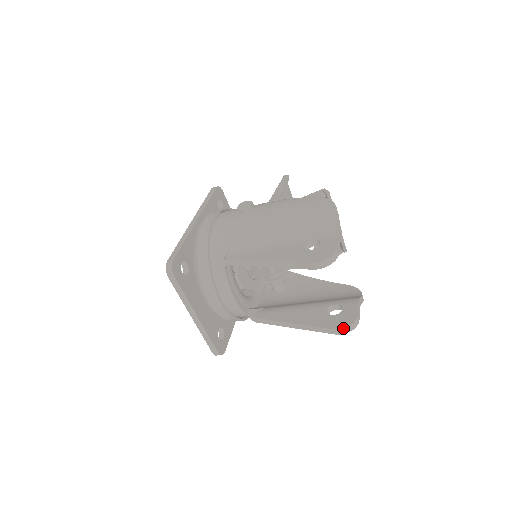
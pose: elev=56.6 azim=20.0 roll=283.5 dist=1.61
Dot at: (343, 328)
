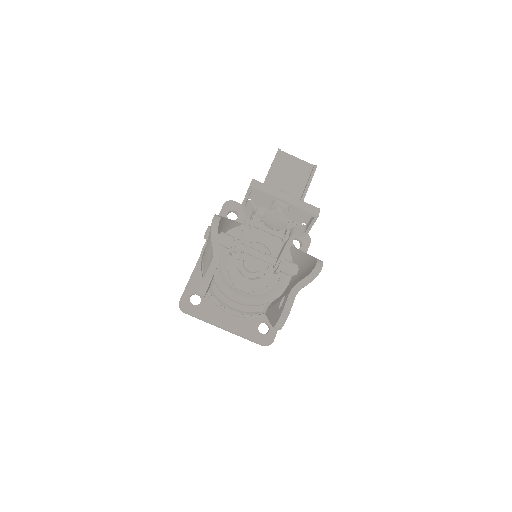
Dot at: (274, 326)
